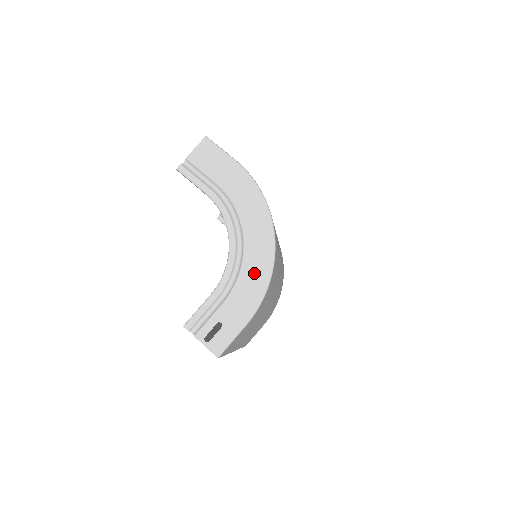
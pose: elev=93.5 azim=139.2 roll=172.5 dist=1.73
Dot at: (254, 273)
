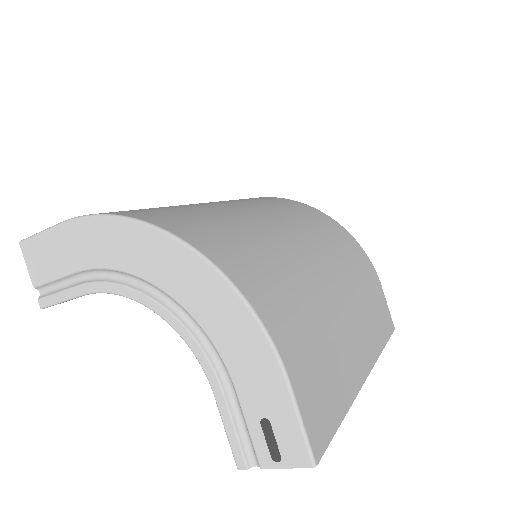
Dot at: (217, 312)
